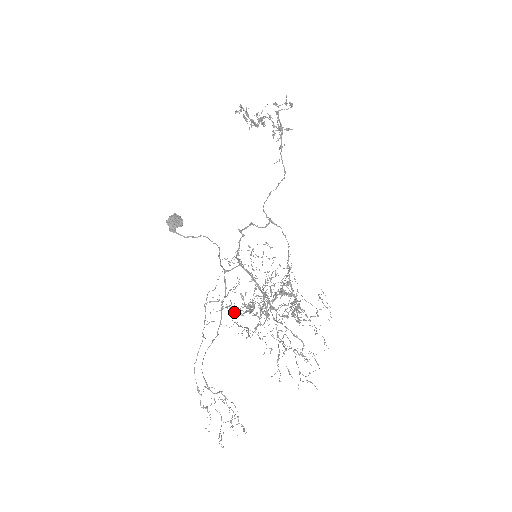
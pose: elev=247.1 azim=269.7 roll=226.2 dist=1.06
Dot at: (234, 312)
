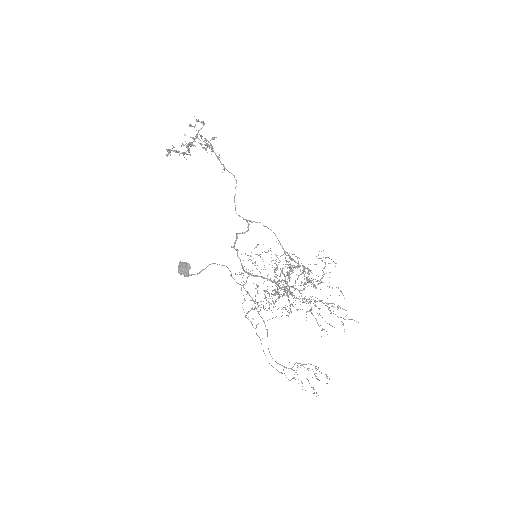
Dot at: occluded
